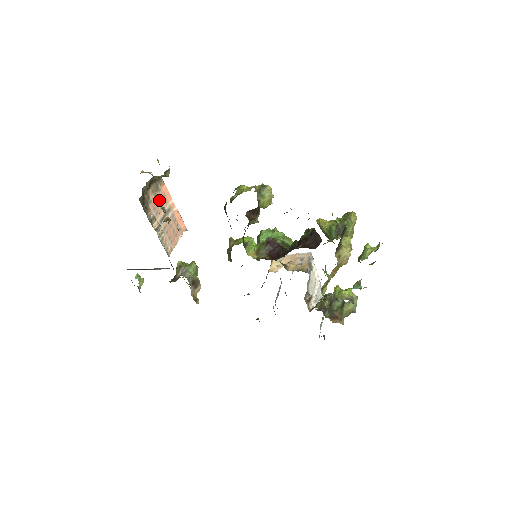
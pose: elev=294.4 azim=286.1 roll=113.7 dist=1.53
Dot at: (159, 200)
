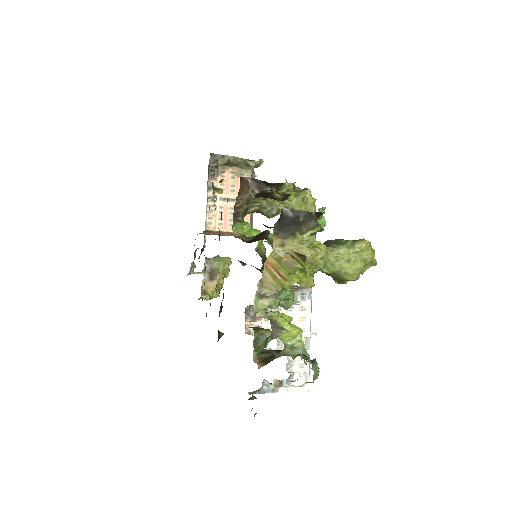
Dot at: (235, 184)
